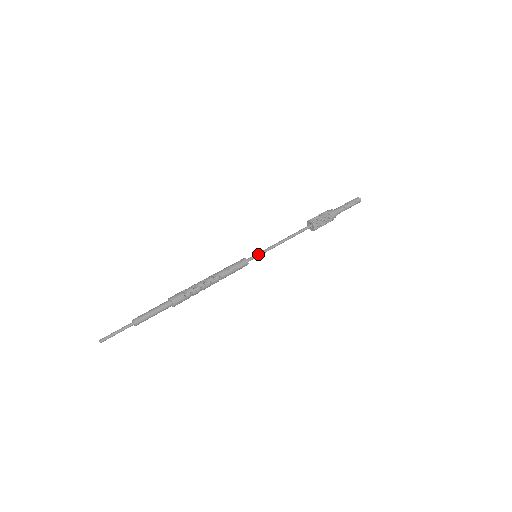
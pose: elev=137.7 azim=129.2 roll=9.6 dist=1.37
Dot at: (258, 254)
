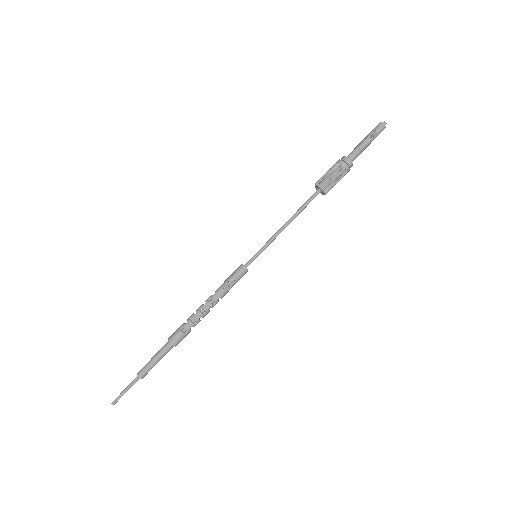
Dot at: (258, 254)
